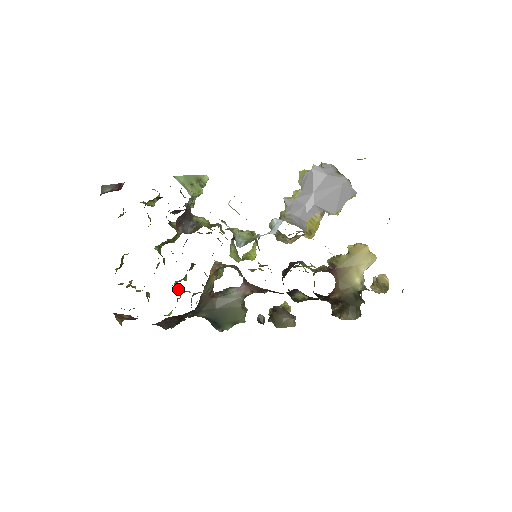
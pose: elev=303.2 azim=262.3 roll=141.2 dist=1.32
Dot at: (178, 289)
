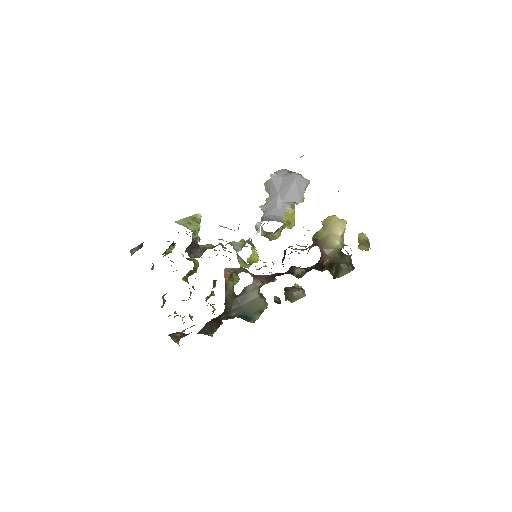
Dot at: occluded
